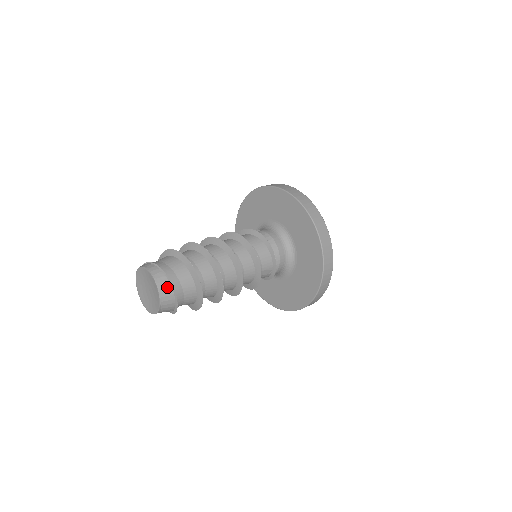
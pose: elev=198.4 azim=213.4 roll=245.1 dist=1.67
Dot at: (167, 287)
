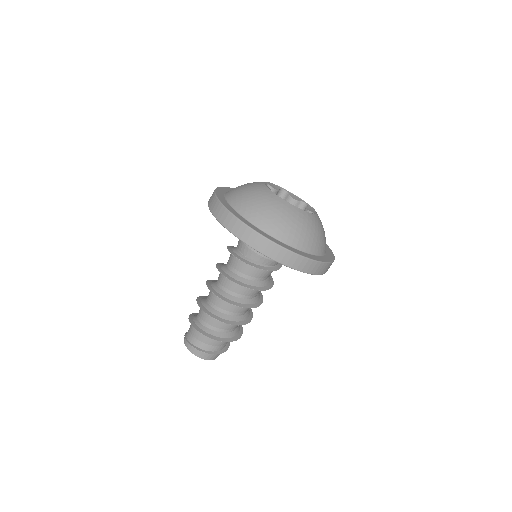
Dot at: (210, 355)
